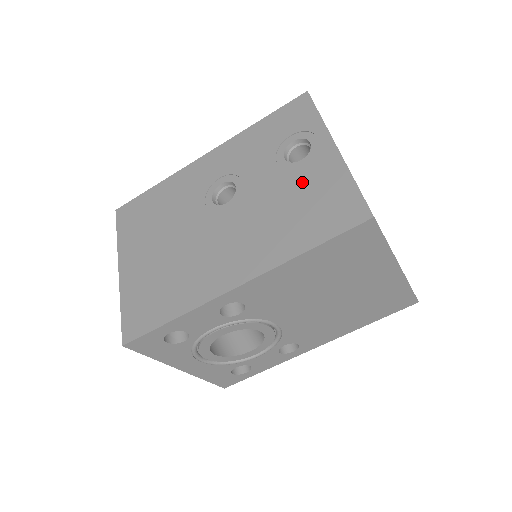
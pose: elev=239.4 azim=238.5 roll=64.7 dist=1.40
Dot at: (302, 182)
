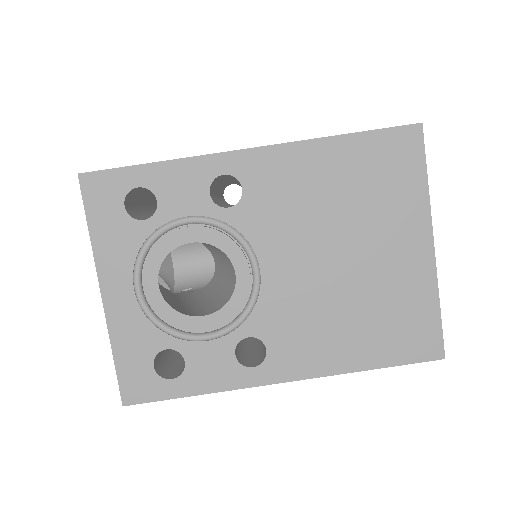
Dot at: occluded
